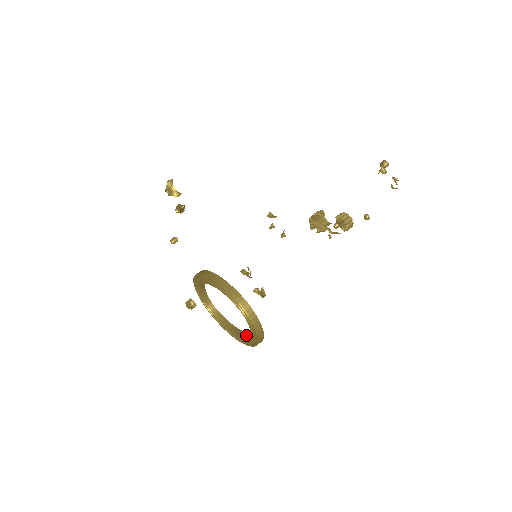
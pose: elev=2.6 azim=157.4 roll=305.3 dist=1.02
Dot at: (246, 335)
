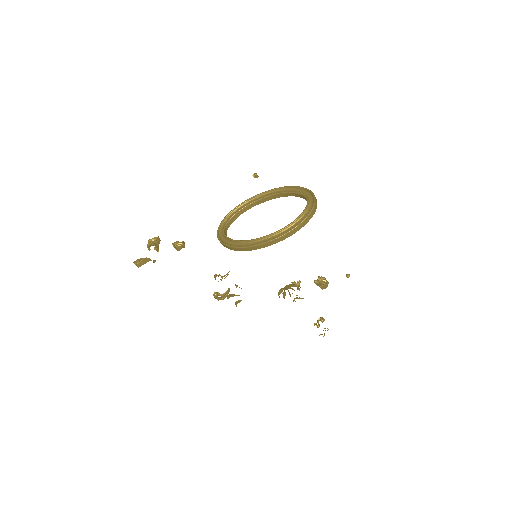
Dot at: (273, 234)
